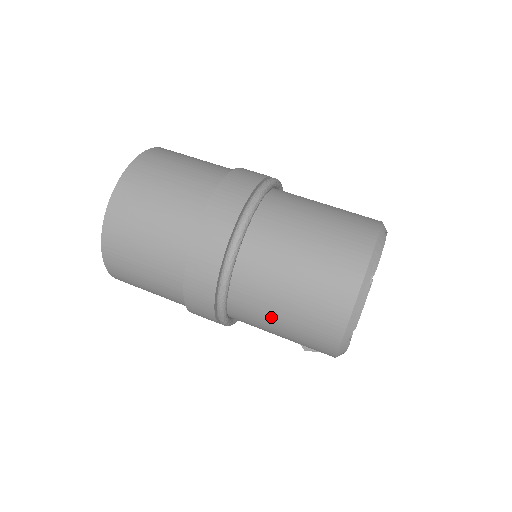
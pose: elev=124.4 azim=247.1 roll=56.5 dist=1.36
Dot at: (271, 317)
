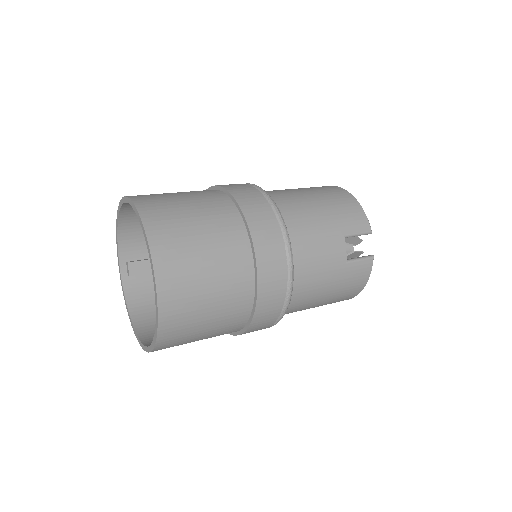
Dot at: (308, 205)
